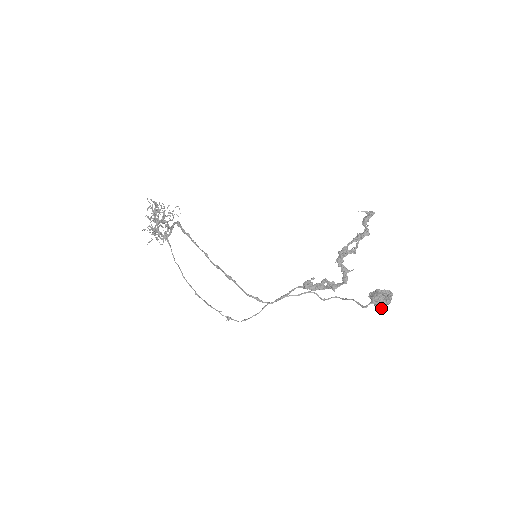
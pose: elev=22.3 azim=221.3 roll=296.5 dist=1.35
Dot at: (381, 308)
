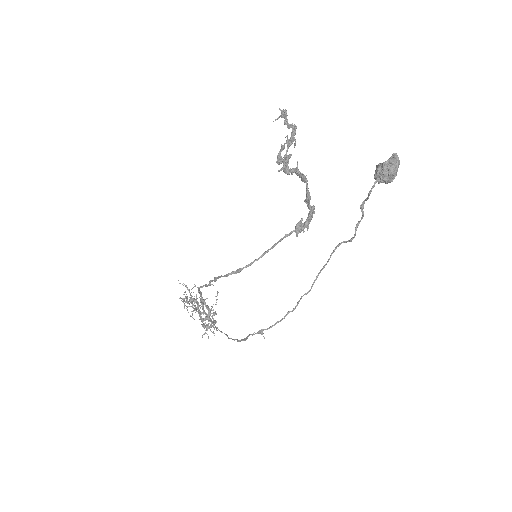
Dot at: (390, 175)
